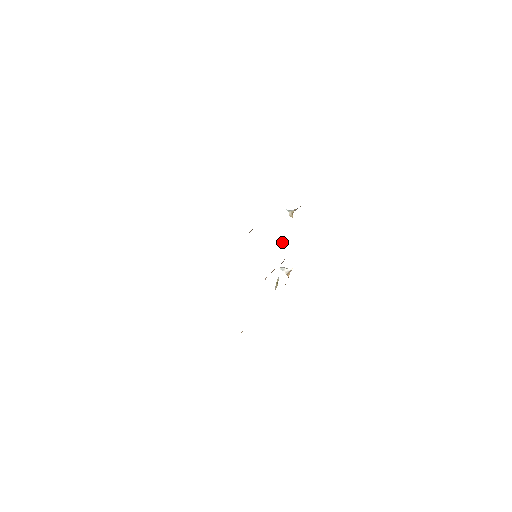
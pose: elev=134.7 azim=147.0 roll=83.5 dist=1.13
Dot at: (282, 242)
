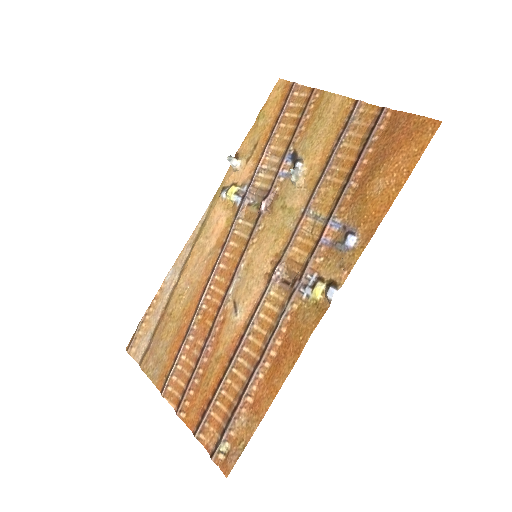
Dot at: (270, 205)
